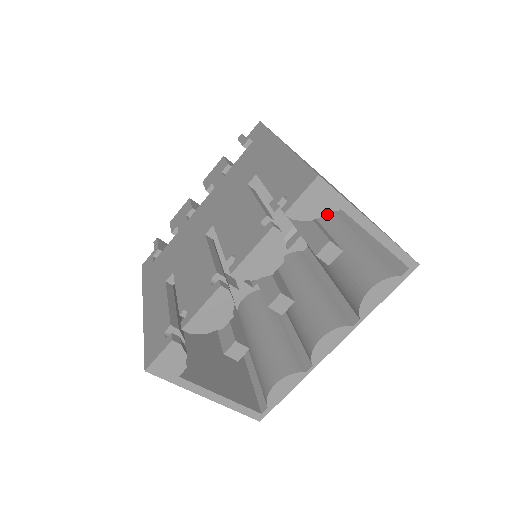
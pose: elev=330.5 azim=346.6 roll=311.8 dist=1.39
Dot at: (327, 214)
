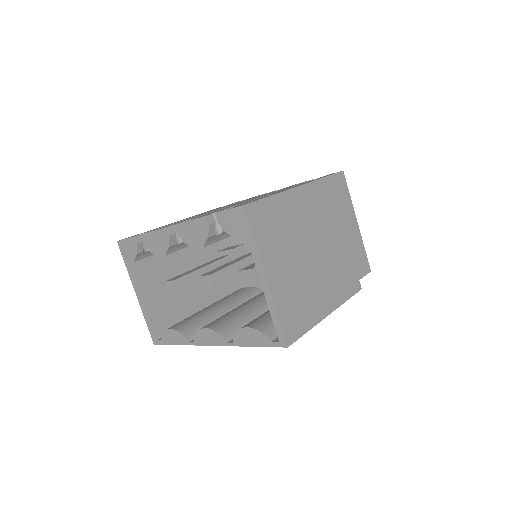
Dot at: (239, 239)
